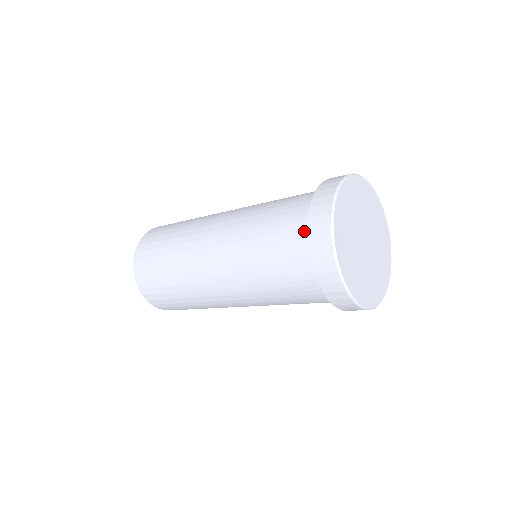
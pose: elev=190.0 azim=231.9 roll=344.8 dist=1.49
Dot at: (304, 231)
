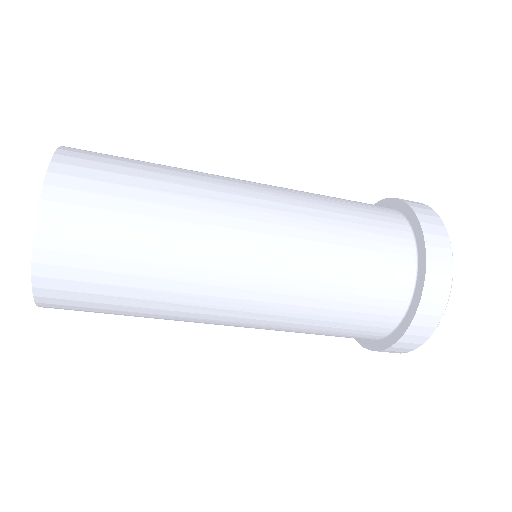
Dot at: (408, 257)
